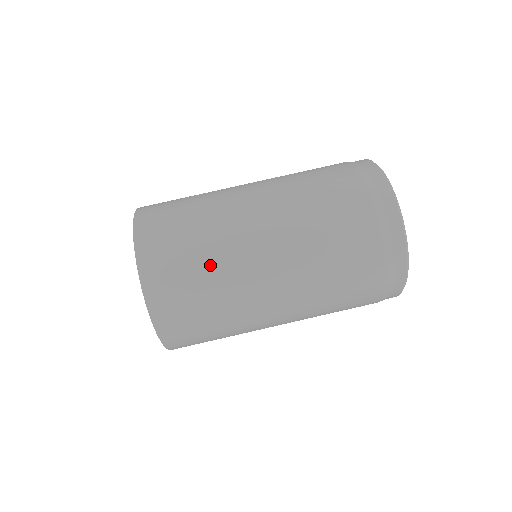
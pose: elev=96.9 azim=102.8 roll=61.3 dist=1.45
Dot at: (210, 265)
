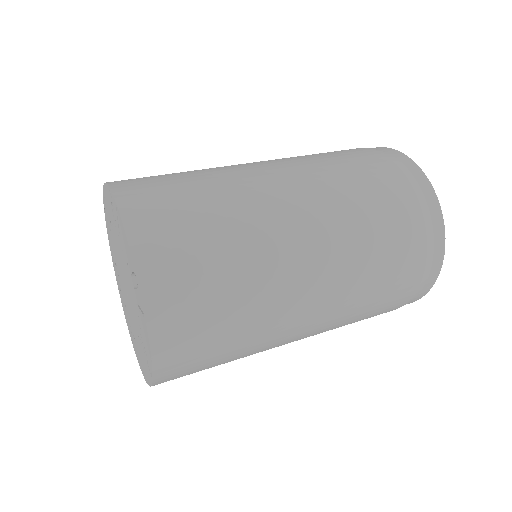
Dot at: (208, 183)
